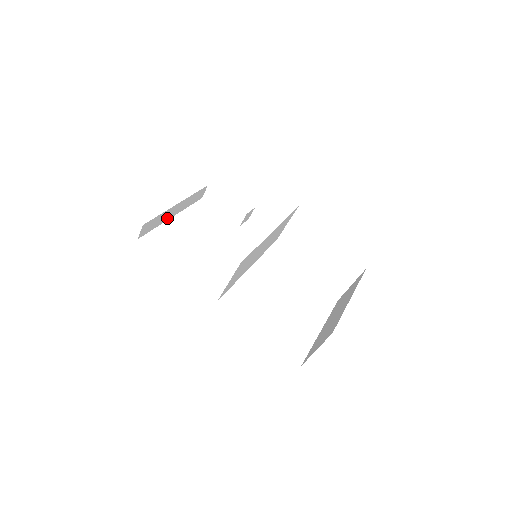
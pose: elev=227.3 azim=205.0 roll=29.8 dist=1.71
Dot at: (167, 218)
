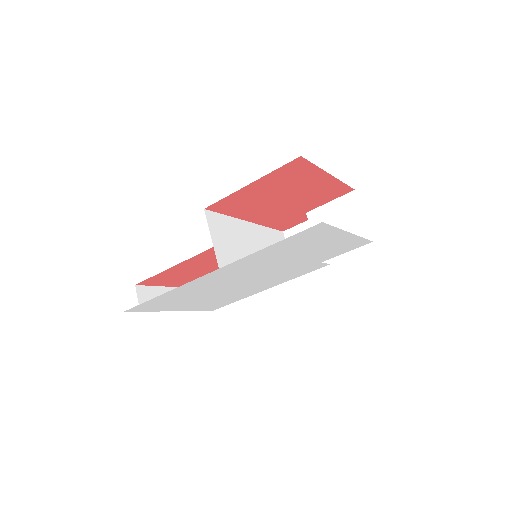
Dot at: occluded
